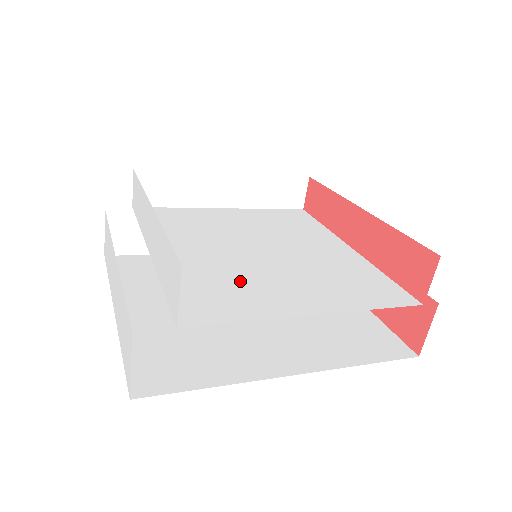
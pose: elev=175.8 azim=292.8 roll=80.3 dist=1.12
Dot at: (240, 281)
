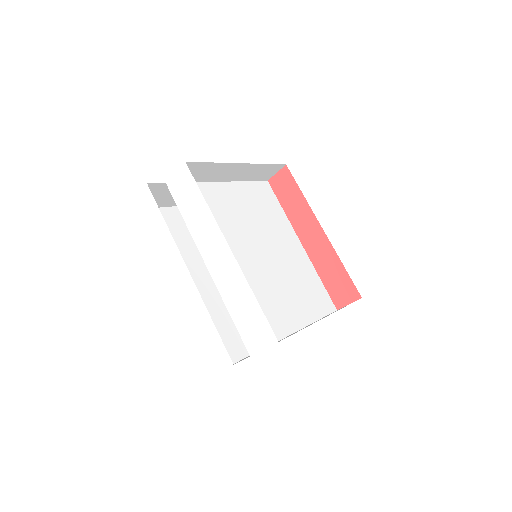
Dot at: (262, 298)
